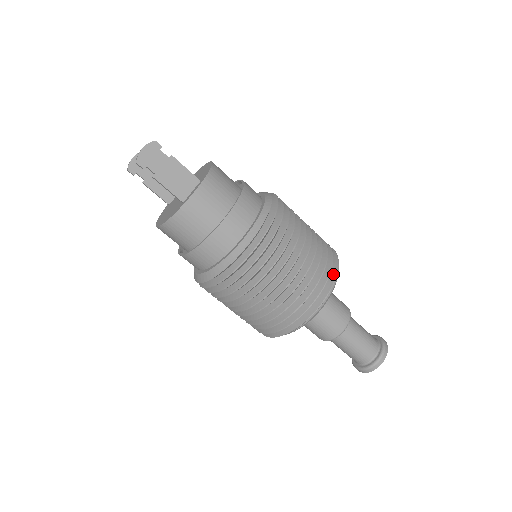
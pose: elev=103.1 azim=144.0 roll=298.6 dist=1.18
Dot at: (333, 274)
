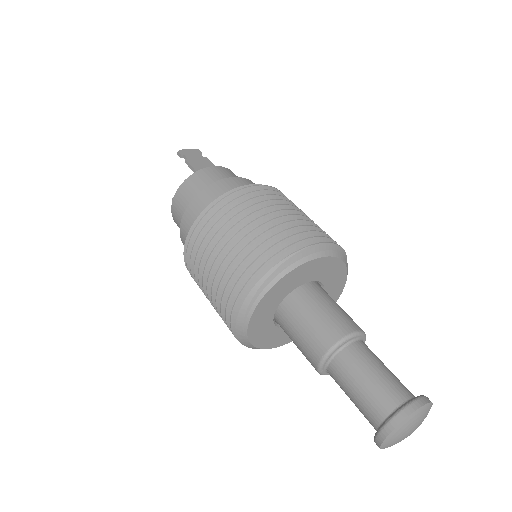
Dot at: (332, 244)
